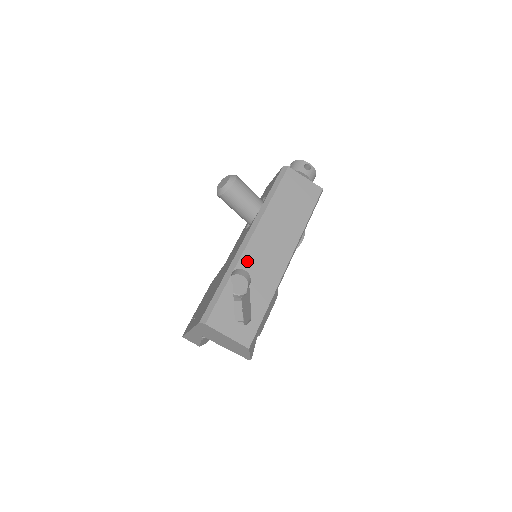
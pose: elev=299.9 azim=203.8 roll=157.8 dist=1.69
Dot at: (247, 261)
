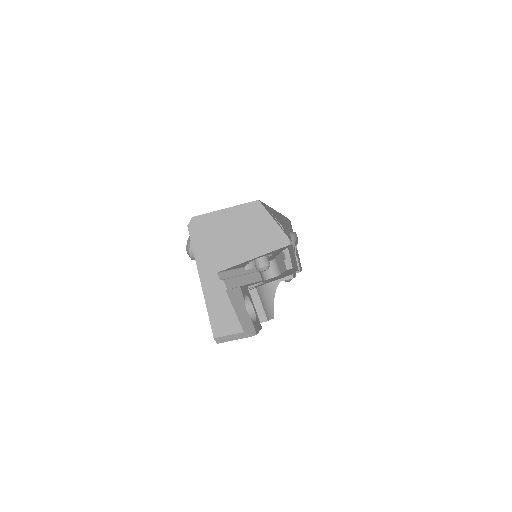
Dot at: occluded
